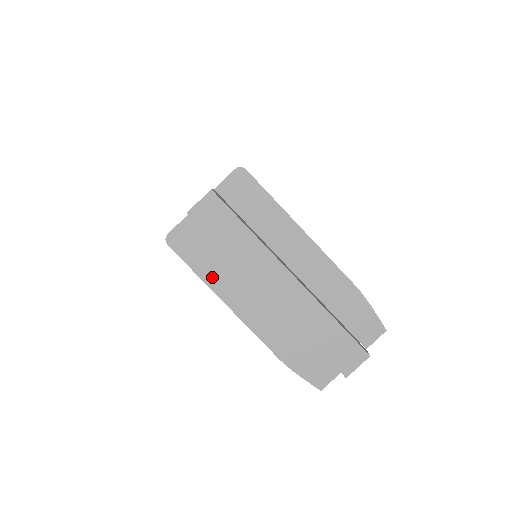
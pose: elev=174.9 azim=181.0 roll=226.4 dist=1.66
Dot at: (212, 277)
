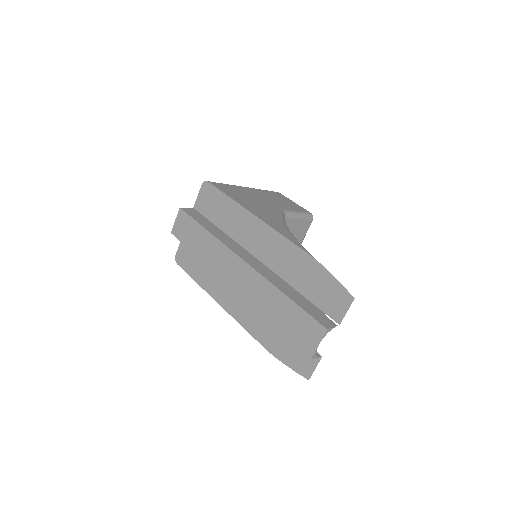
Dot at: (206, 282)
